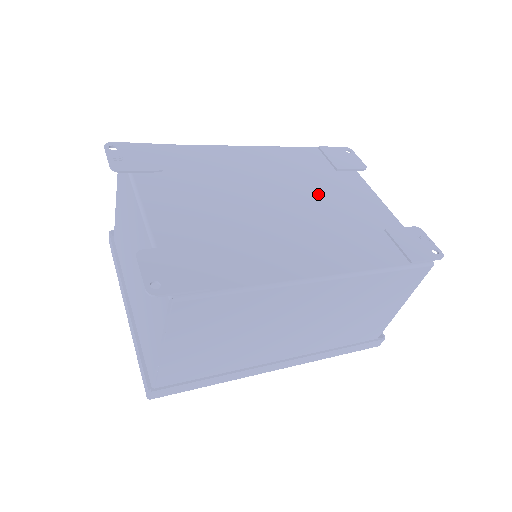
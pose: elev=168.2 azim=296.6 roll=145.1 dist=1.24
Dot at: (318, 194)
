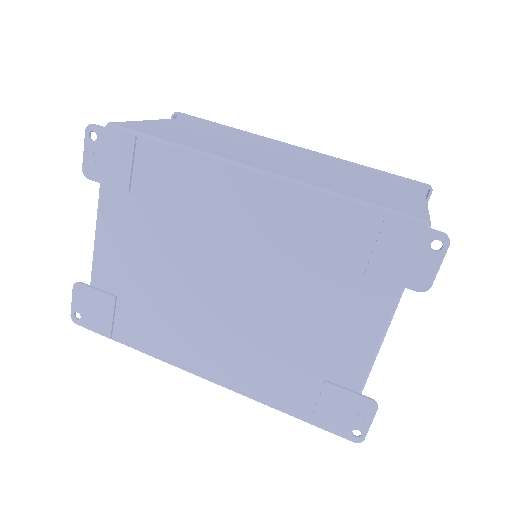
Dot at: (291, 298)
